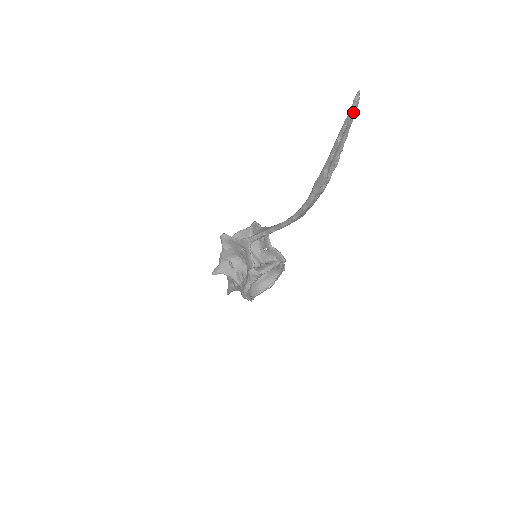
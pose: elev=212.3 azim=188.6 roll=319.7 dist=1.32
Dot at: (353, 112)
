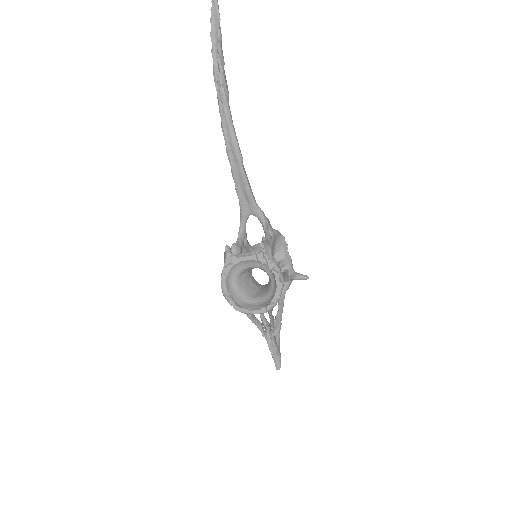
Dot at: (214, 5)
